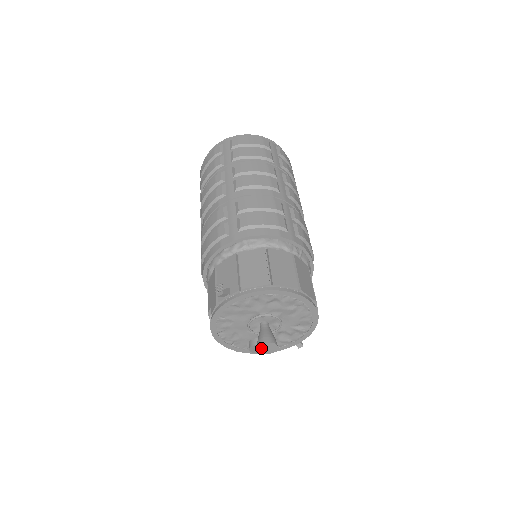
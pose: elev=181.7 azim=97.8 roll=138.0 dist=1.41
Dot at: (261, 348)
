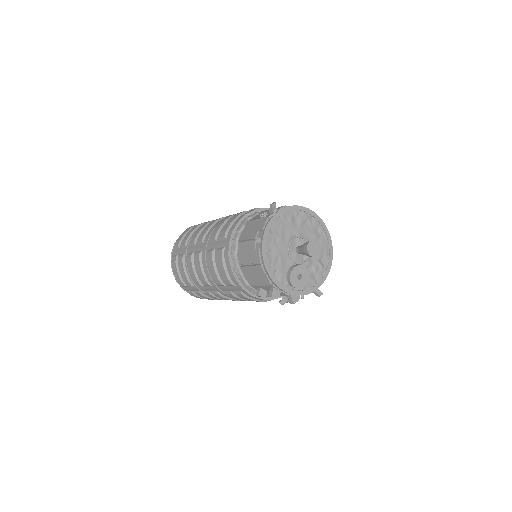
Dot at: (310, 247)
